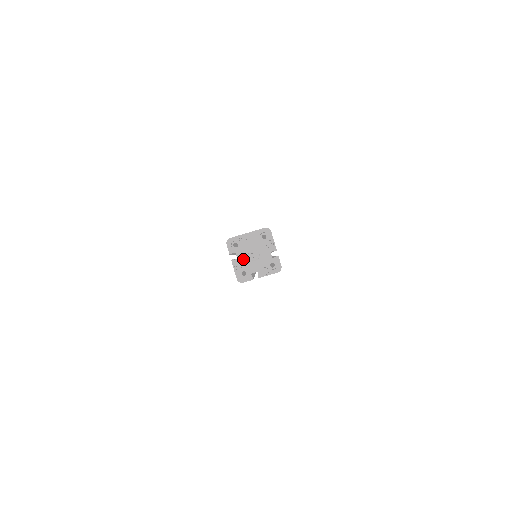
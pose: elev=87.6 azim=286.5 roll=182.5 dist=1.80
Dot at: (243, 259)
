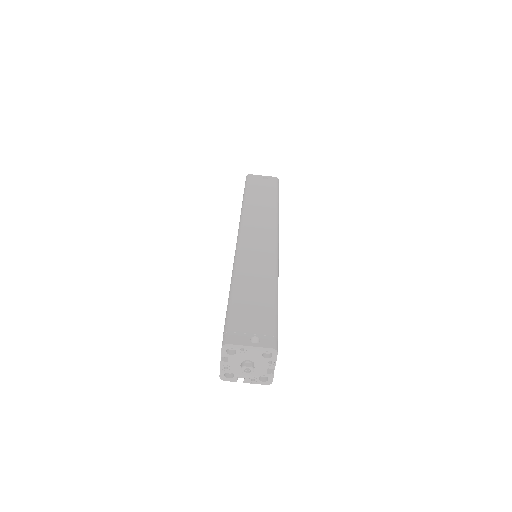
Dot at: (234, 364)
